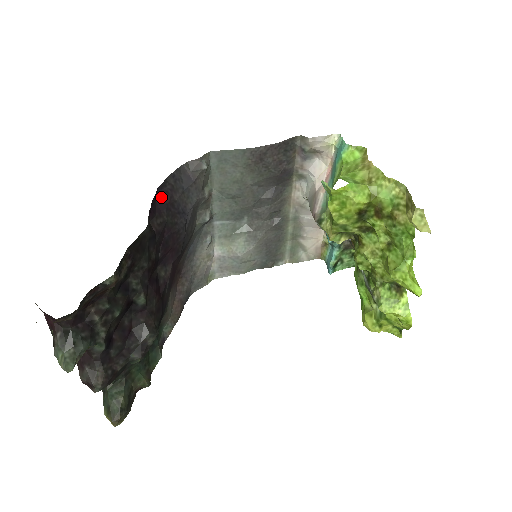
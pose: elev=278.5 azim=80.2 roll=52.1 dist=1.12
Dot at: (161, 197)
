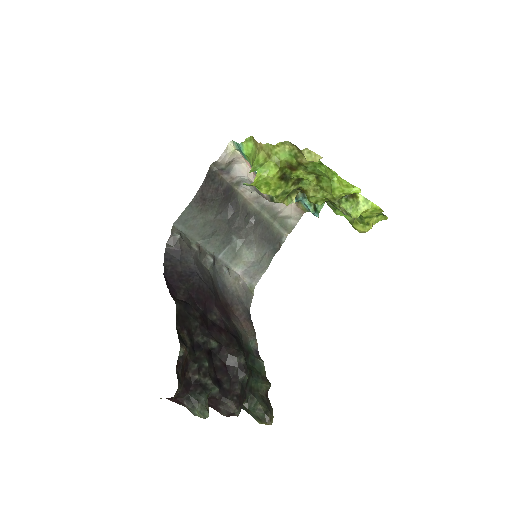
Dot at: (170, 278)
